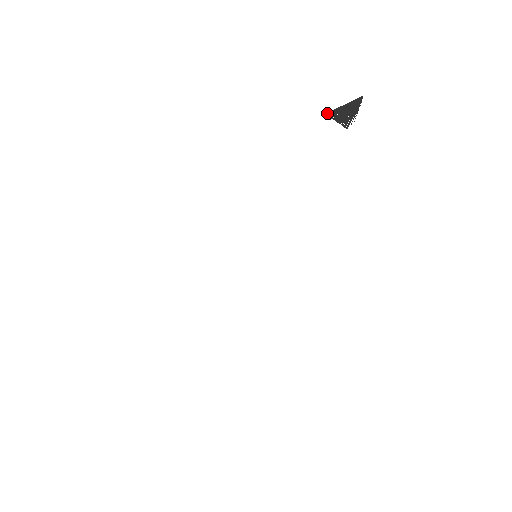
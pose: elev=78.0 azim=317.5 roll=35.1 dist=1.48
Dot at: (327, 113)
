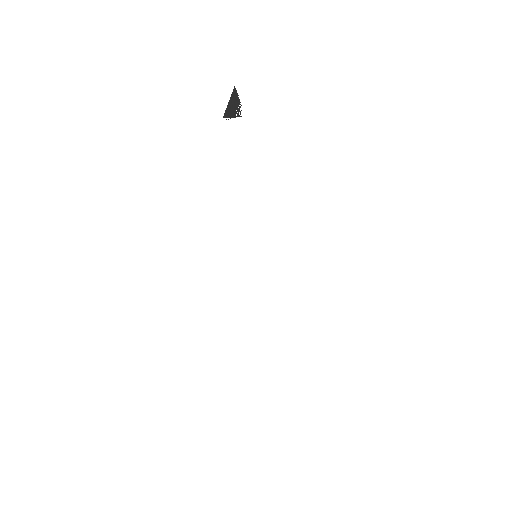
Dot at: (223, 117)
